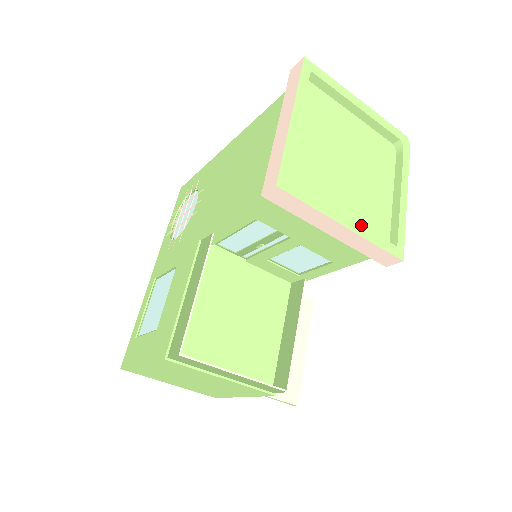
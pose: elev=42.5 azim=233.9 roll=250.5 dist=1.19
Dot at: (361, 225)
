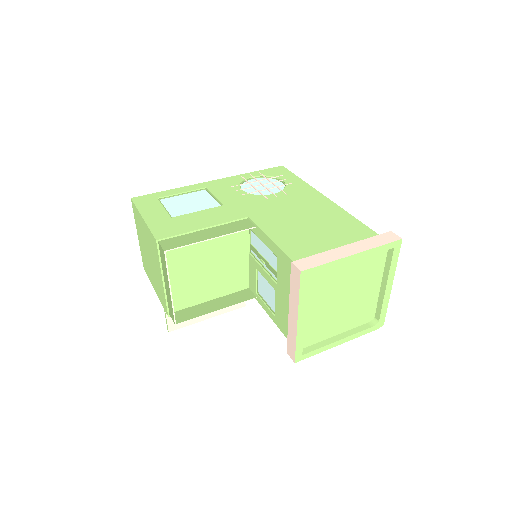
Dot at: occluded
